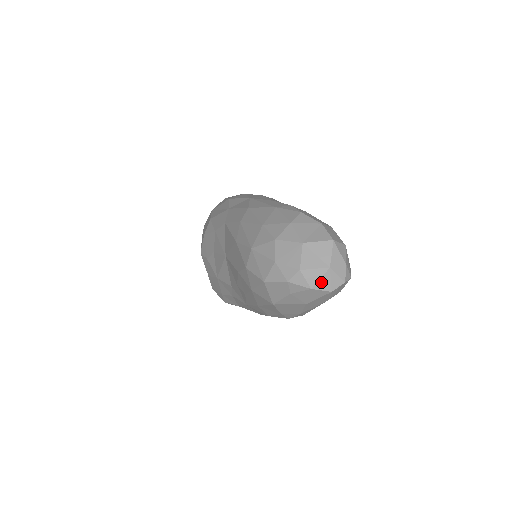
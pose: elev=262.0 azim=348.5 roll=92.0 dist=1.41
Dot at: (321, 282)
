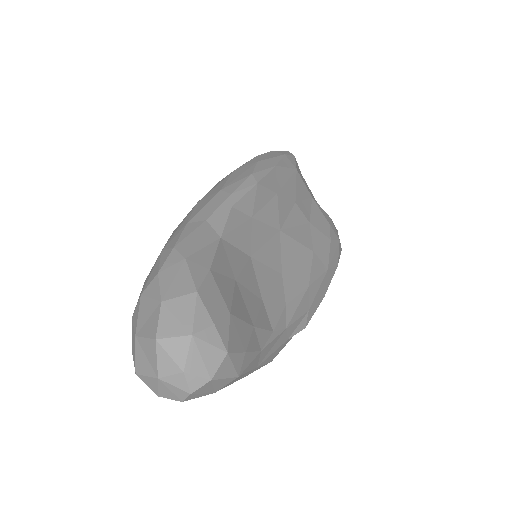
Dot at: (162, 391)
